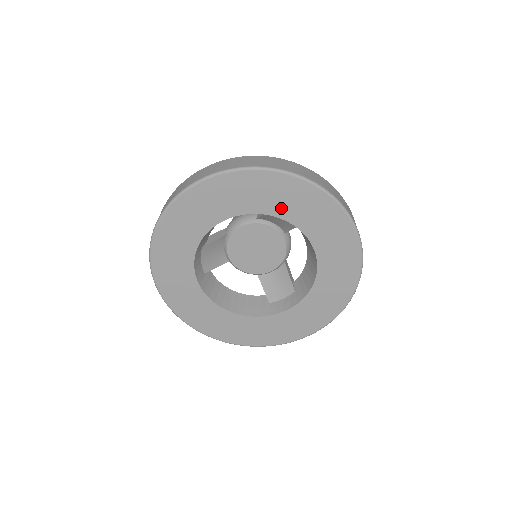
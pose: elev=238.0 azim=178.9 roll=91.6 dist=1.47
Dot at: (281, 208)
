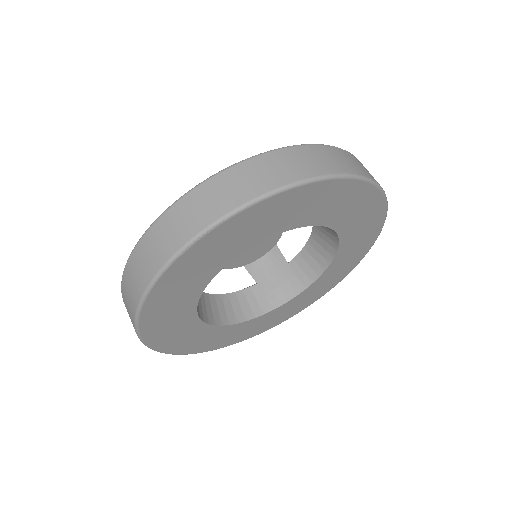
Dot at: (319, 215)
